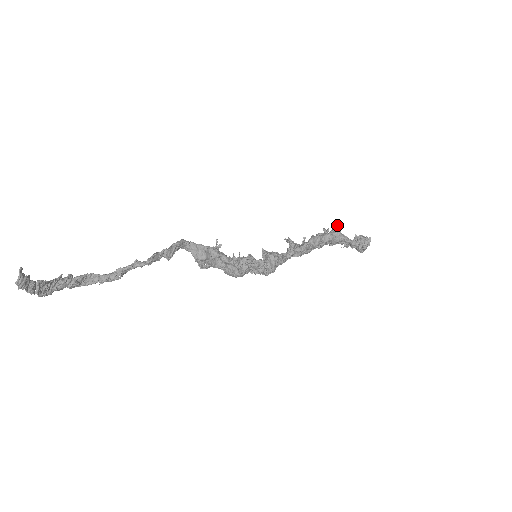
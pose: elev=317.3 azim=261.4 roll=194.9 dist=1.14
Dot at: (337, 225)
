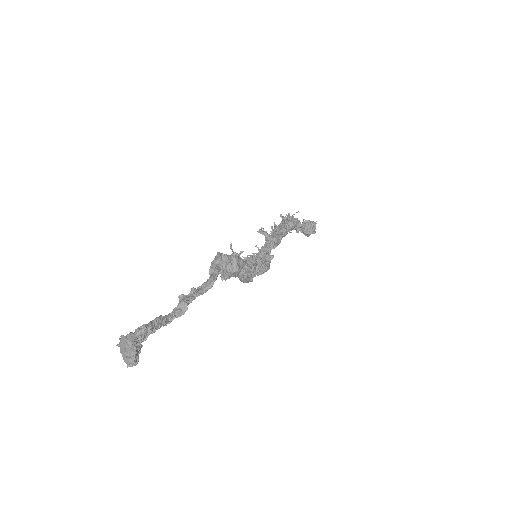
Dot at: (297, 212)
